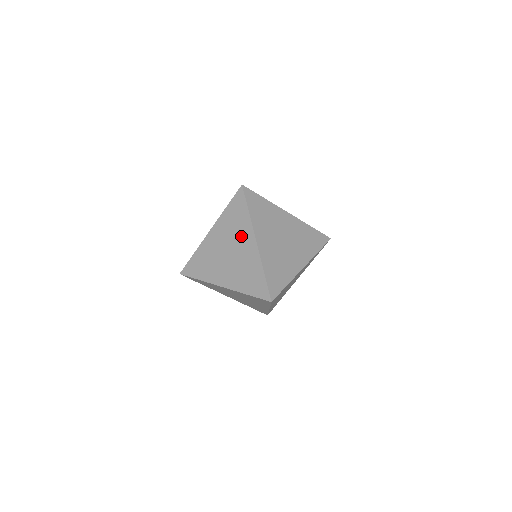
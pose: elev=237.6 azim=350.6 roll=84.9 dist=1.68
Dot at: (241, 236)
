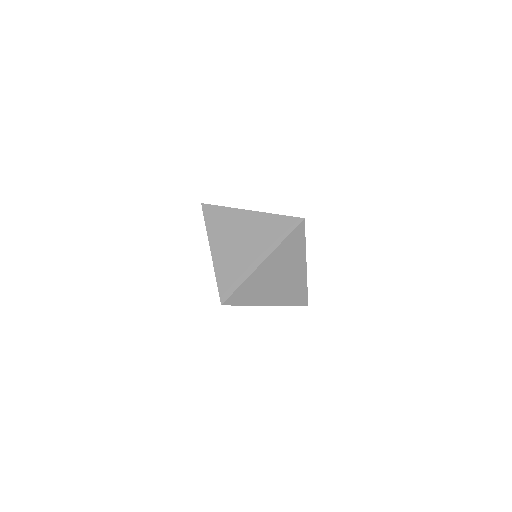
Dot at: occluded
